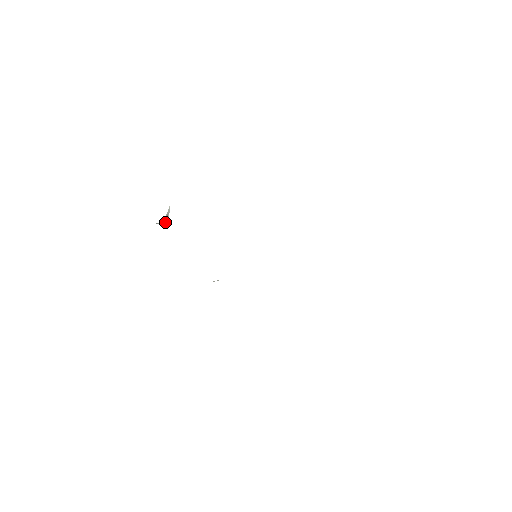
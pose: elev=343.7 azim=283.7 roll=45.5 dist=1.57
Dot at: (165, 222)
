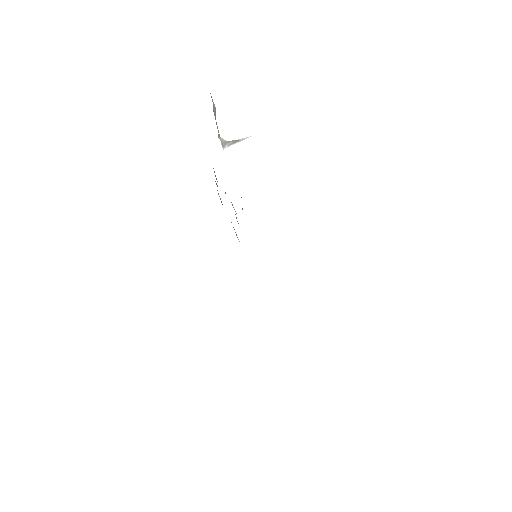
Dot at: (226, 143)
